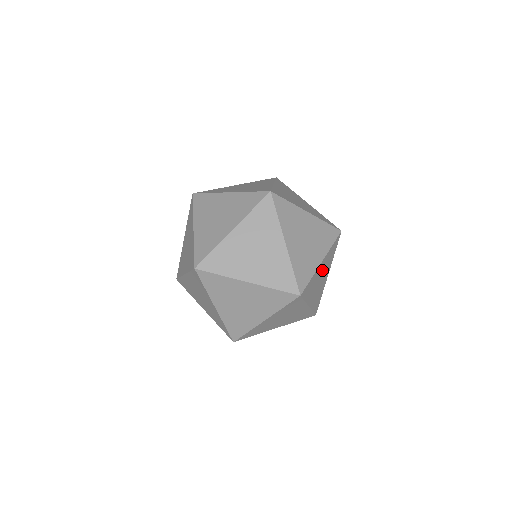
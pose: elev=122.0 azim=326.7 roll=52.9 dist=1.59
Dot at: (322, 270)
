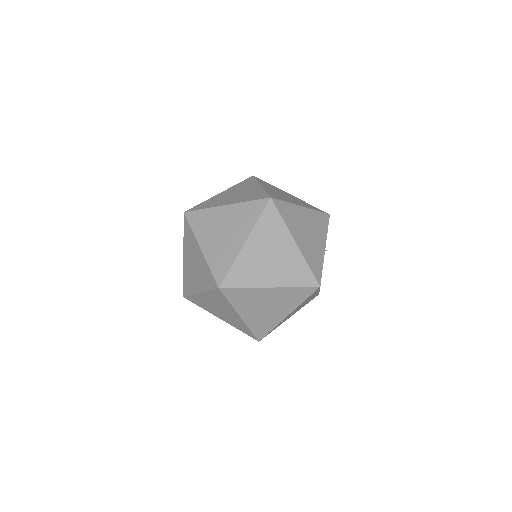
Dot at: (272, 298)
